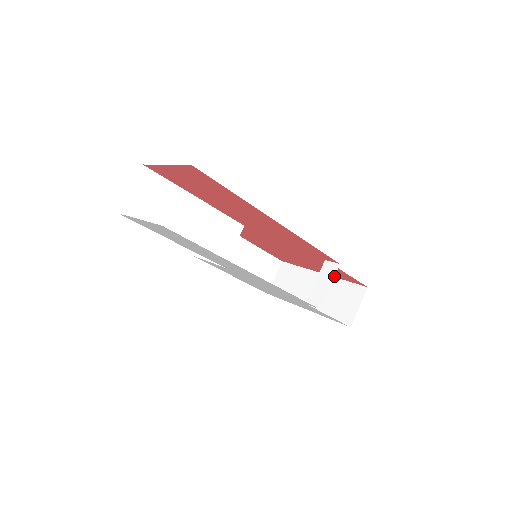
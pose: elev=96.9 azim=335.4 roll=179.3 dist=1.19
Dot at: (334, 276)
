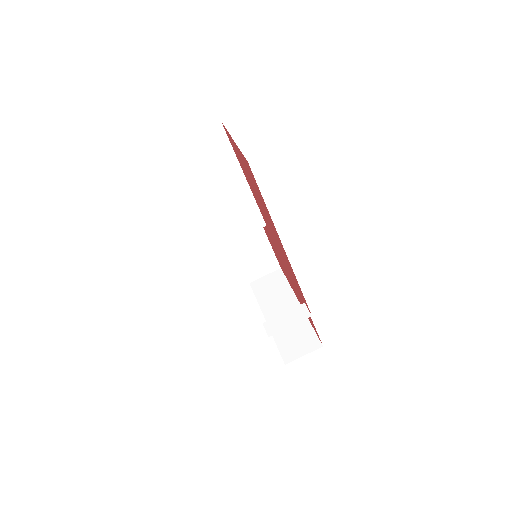
Dot at: (300, 321)
